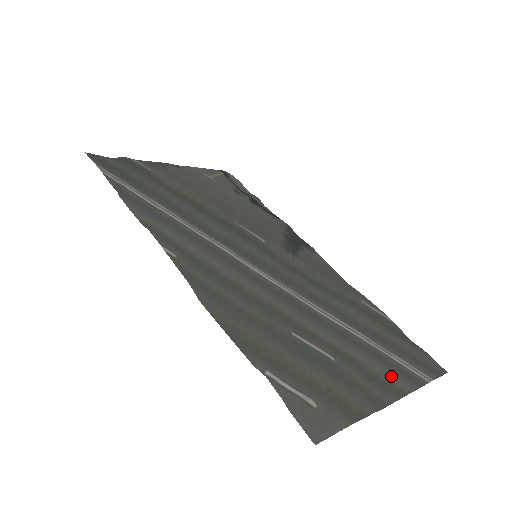
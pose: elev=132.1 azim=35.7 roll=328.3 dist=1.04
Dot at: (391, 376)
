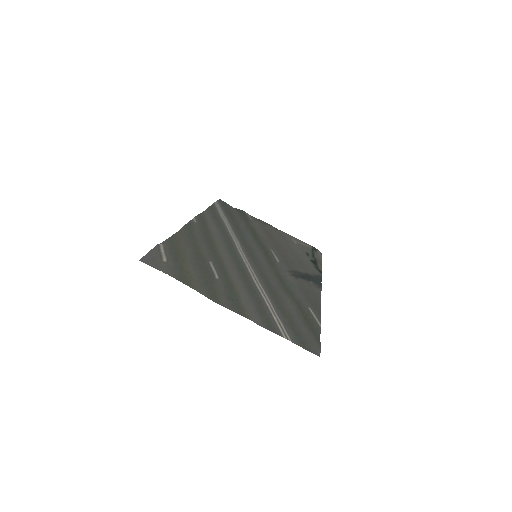
Dot at: (252, 312)
